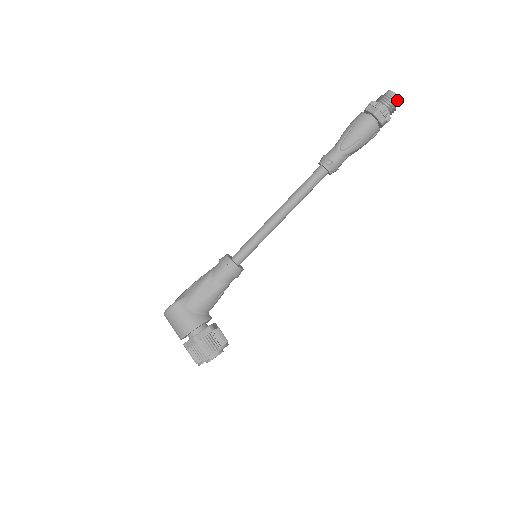
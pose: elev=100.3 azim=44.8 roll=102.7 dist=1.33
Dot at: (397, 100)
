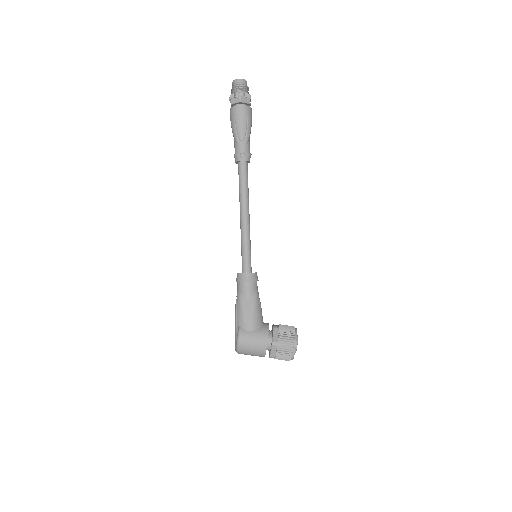
Dot at: (244, 82)
